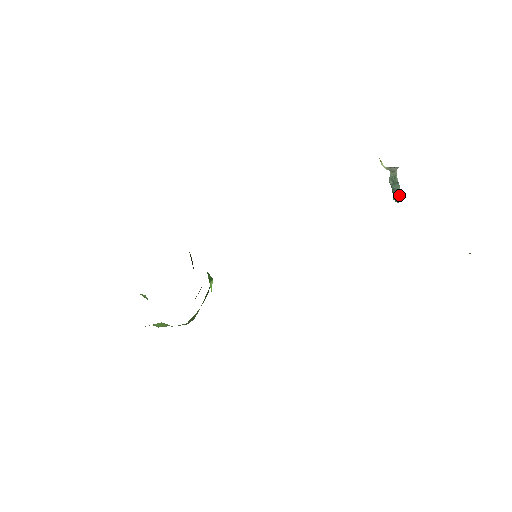
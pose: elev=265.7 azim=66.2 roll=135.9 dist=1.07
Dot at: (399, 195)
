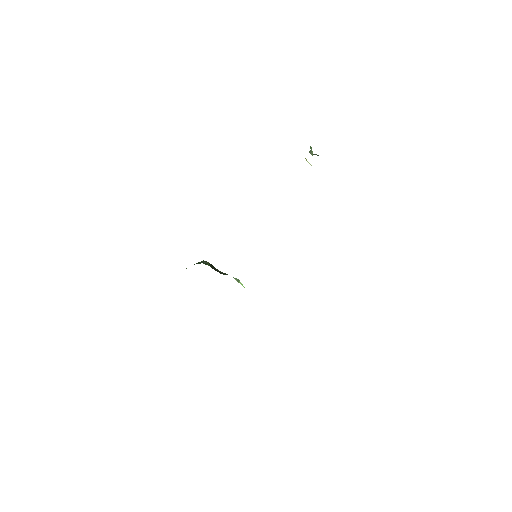
Dot at: occluded
